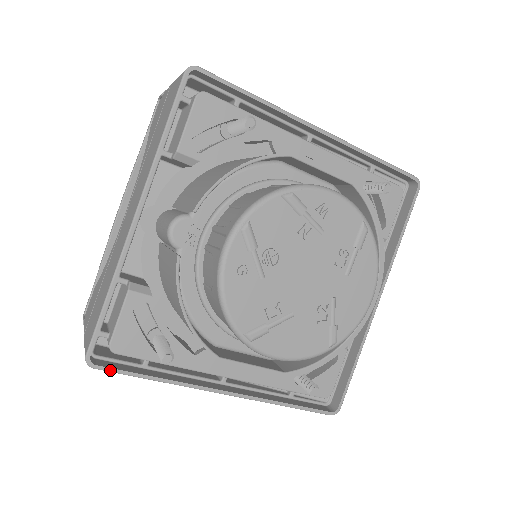
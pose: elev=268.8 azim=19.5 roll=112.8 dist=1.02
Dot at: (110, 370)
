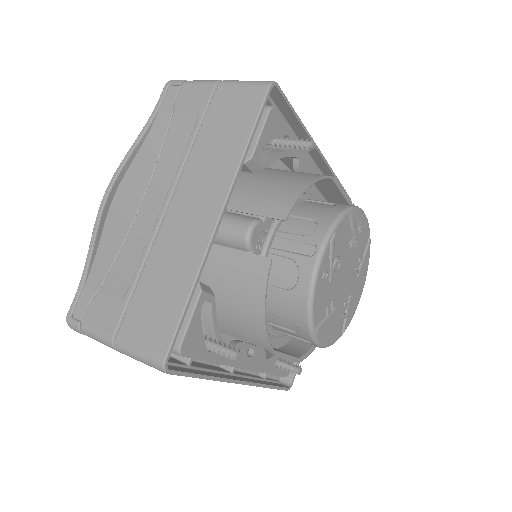
Dot at: (178, 373)
